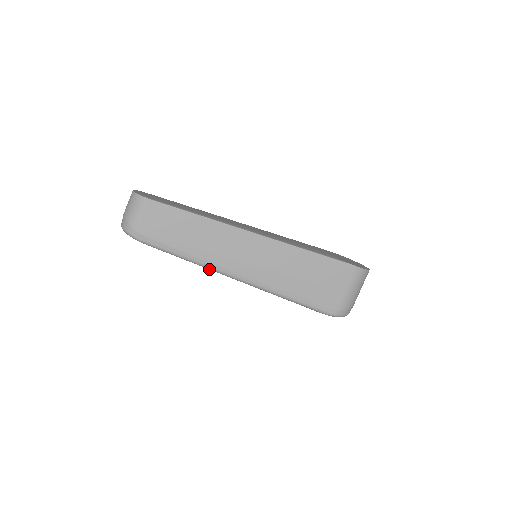
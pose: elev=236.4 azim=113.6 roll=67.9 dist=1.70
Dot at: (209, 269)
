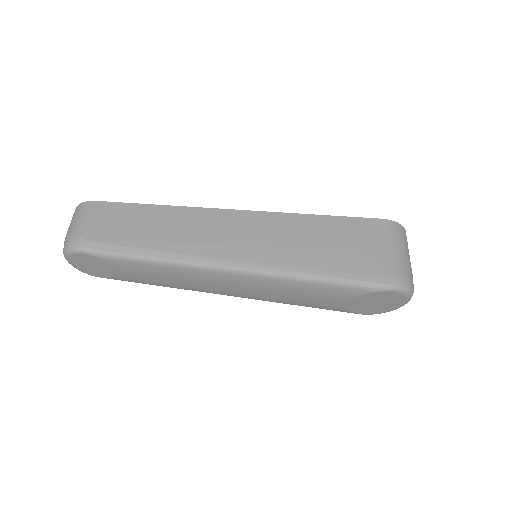
Dot at: (196, 269)
